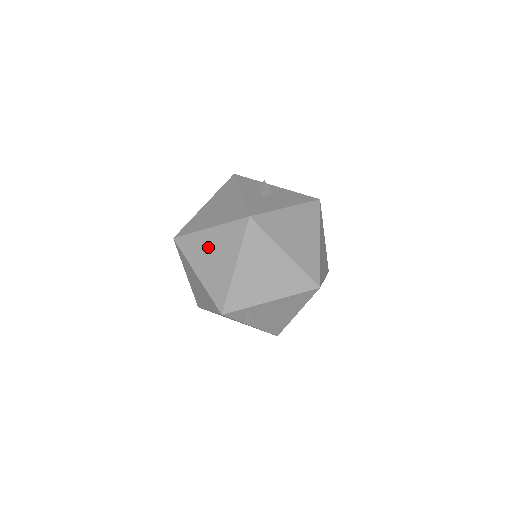
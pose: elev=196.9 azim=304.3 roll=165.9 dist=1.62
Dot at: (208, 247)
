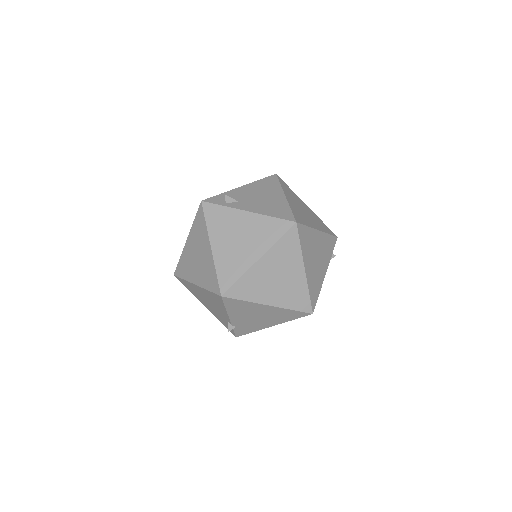
Dot at: occluded
